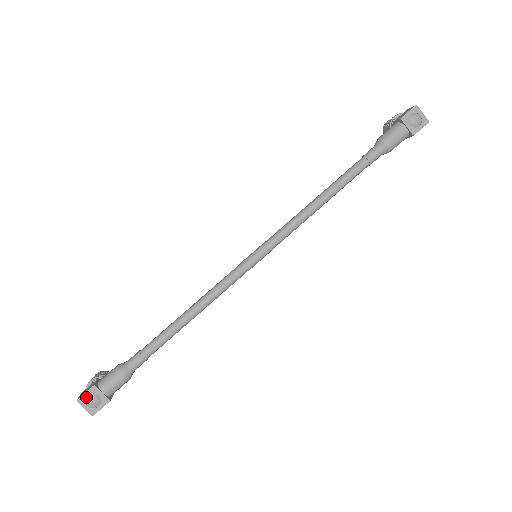
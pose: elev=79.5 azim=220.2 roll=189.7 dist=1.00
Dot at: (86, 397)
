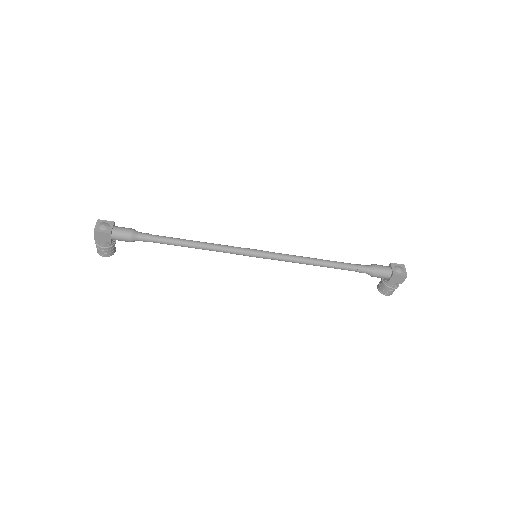
Dot at: (104, 222)
